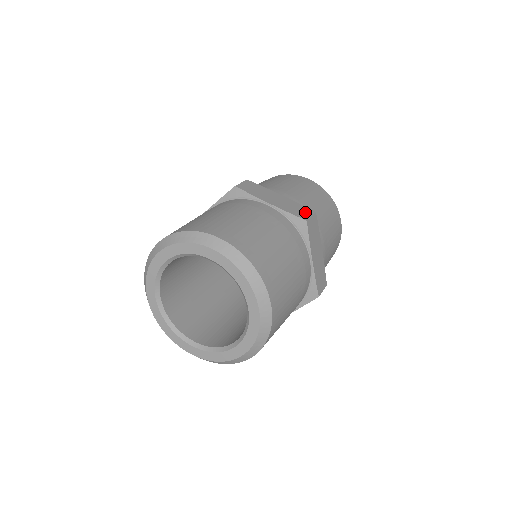
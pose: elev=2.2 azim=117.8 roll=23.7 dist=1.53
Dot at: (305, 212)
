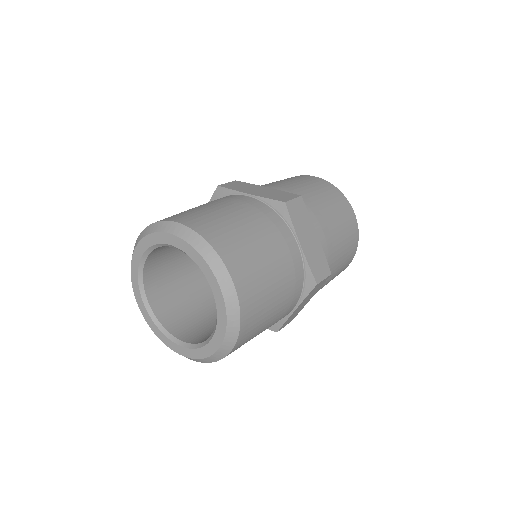
Dot at: (287, 196)
